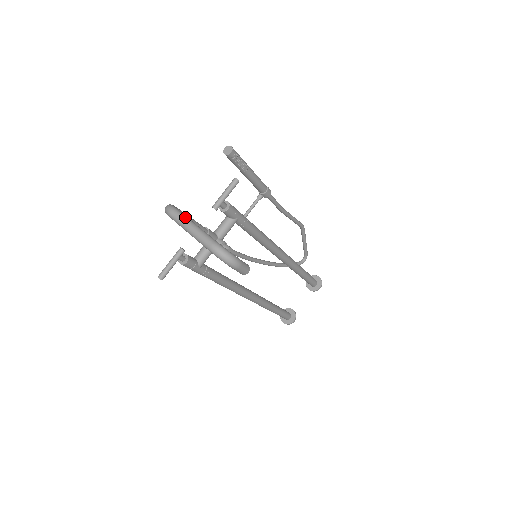
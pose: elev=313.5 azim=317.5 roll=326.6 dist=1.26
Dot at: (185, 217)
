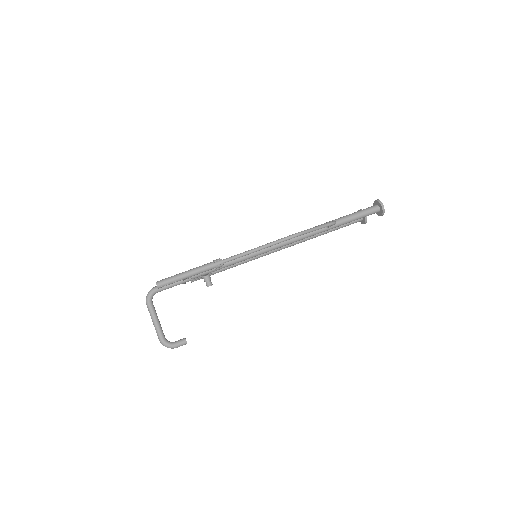
Dot at: (150, 313)
